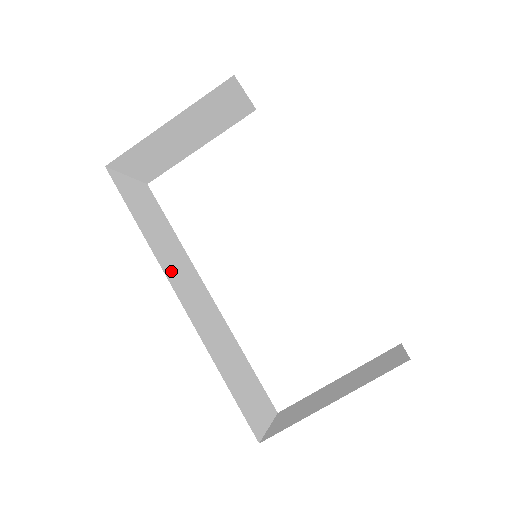
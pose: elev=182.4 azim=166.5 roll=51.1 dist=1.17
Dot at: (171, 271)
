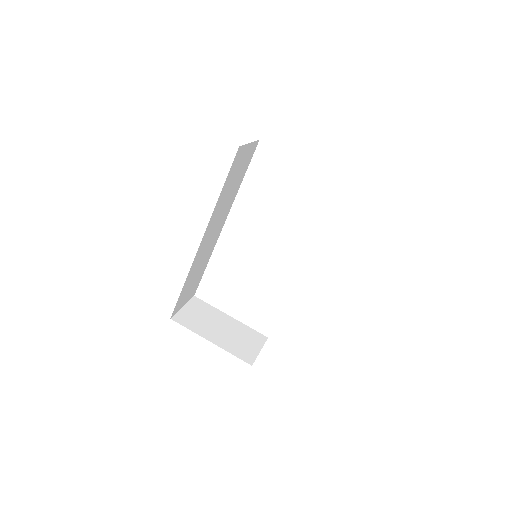
Dot at: (213, 221)
